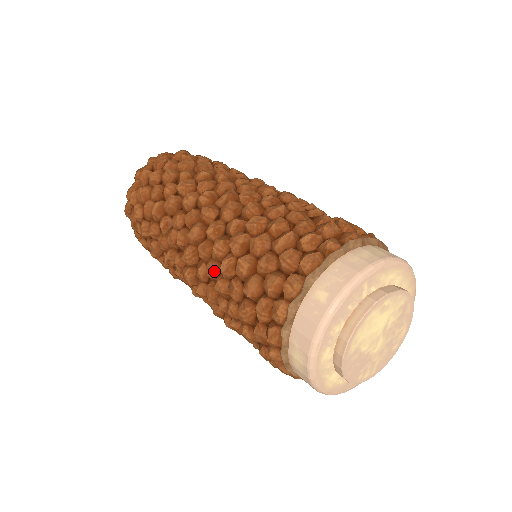
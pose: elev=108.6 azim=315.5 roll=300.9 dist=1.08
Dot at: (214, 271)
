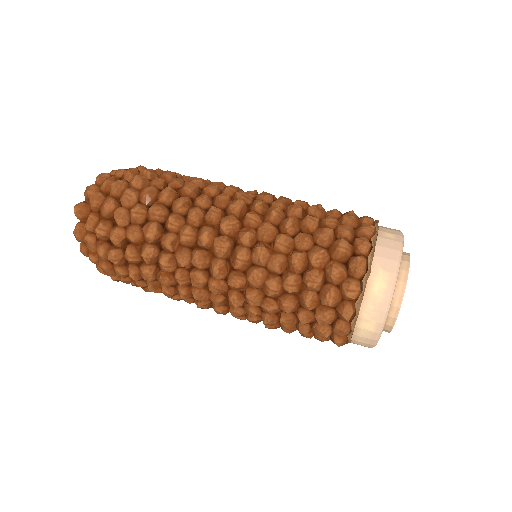
Dot at: (273, 229)
